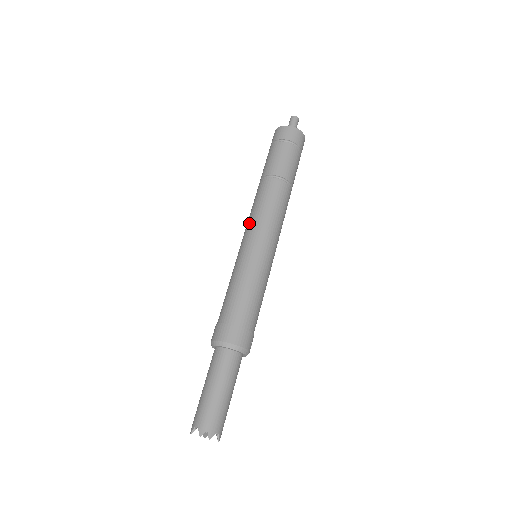
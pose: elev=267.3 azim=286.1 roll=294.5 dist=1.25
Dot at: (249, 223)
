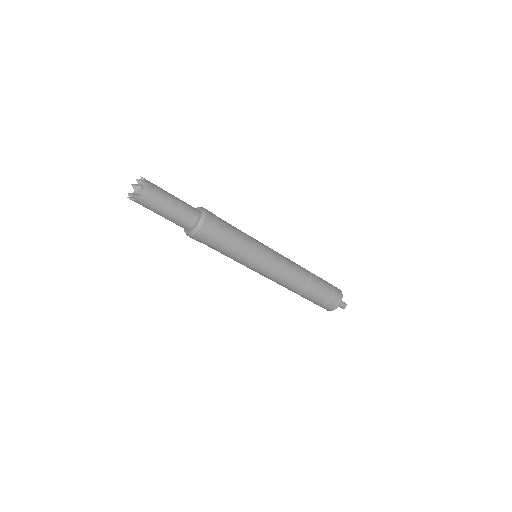
Dot at: occluded
